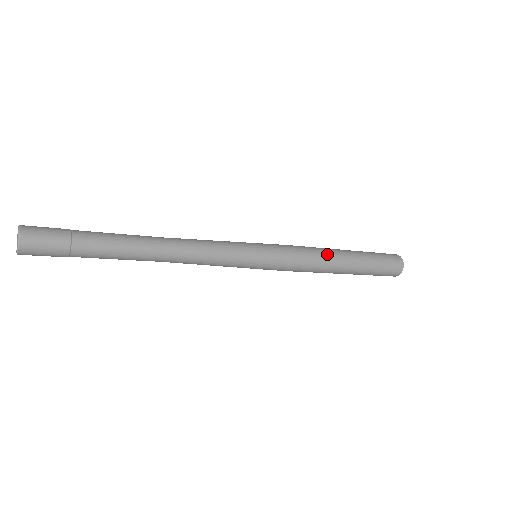
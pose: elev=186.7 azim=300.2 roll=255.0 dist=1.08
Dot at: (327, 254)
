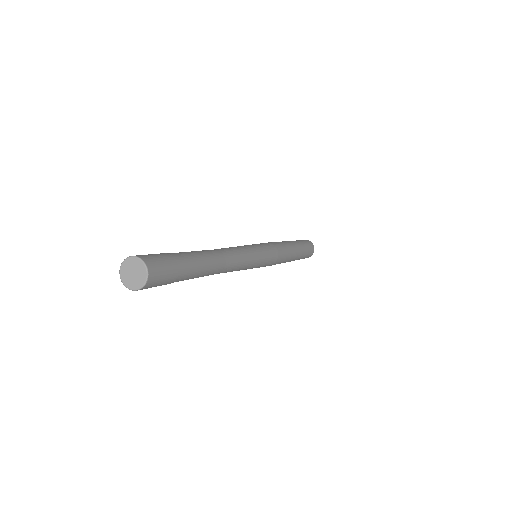
Dot at: (286, 244)
